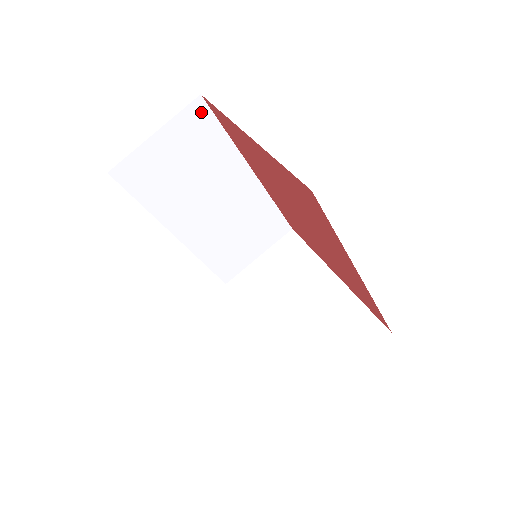
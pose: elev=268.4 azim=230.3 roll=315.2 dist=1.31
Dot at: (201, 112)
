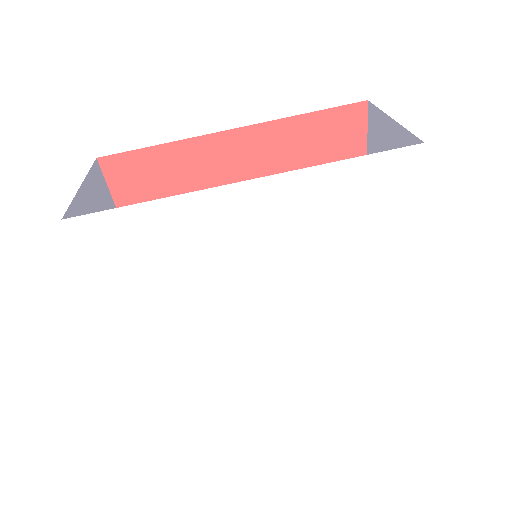
Dot at: occluded
